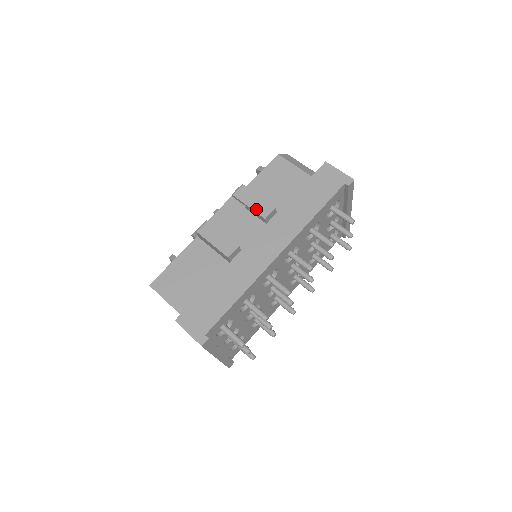
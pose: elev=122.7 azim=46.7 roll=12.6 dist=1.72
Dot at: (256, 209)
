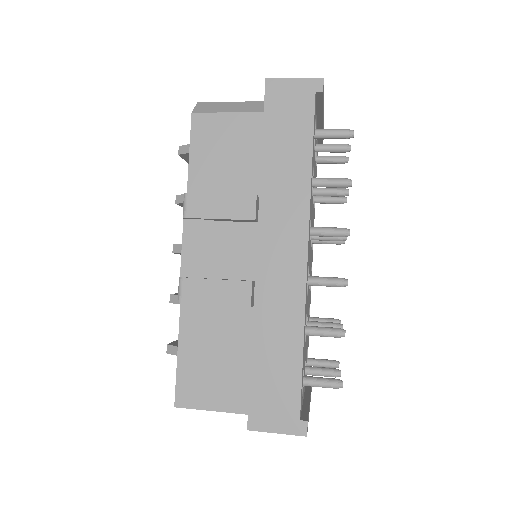
Dot at: (232, 215)
